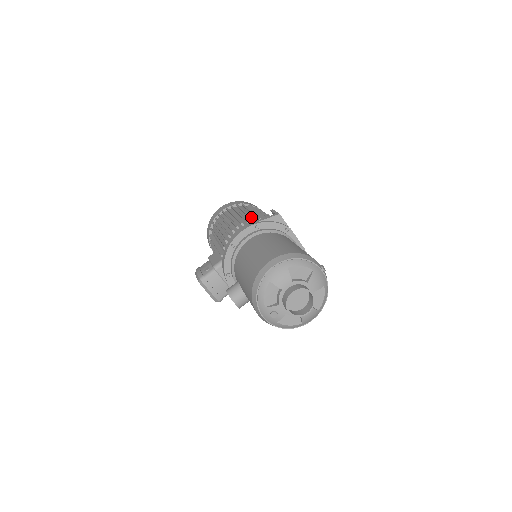
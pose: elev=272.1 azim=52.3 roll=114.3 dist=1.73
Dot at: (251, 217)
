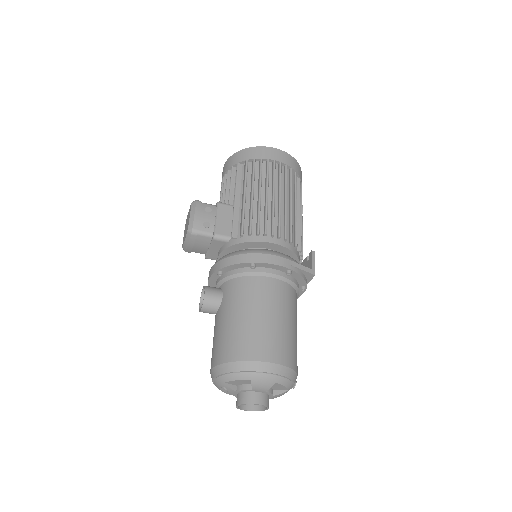
Dot at: (292, 234)
